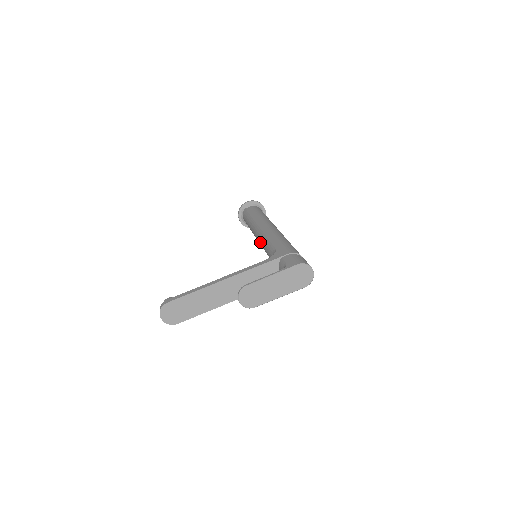
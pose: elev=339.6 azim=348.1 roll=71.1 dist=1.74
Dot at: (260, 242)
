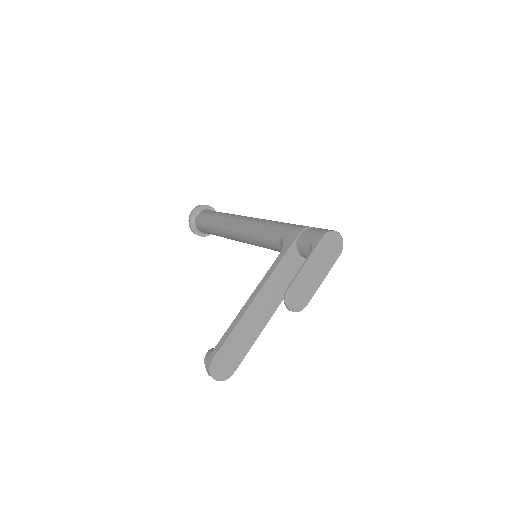
Dot at: (246, 240)
